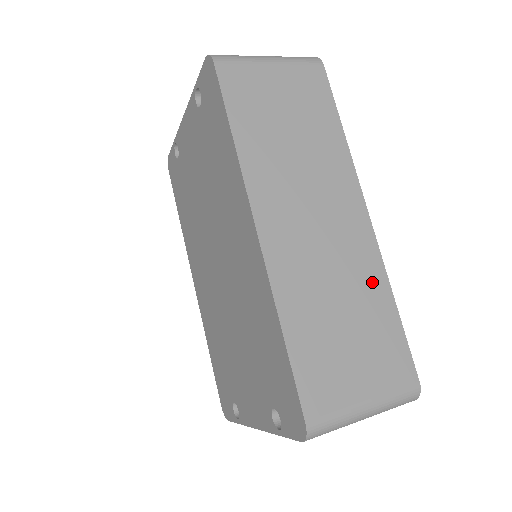
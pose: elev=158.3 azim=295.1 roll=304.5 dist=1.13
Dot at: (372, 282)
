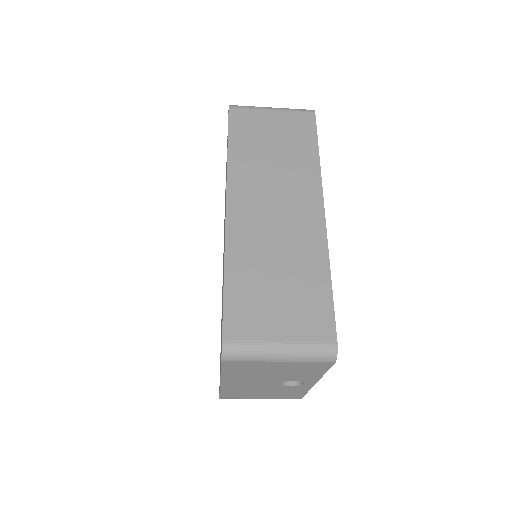
Dot at: (313, 259)
